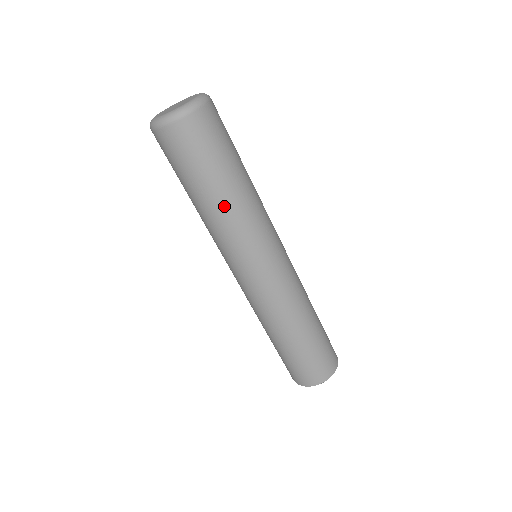
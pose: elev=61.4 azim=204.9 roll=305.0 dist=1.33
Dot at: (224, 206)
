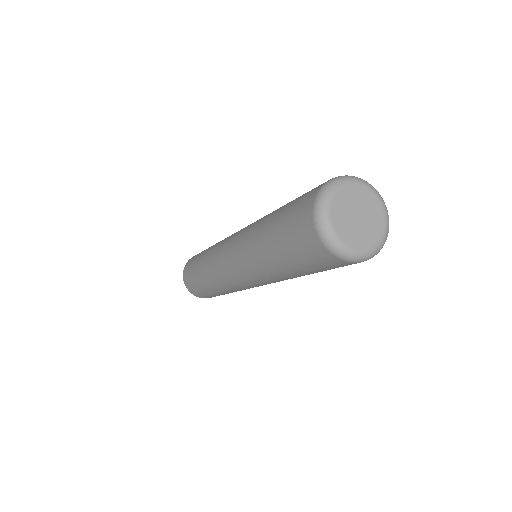
Dot at: (295, 277)
